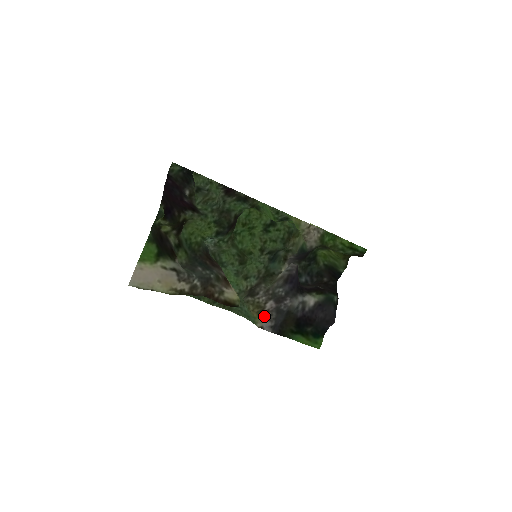
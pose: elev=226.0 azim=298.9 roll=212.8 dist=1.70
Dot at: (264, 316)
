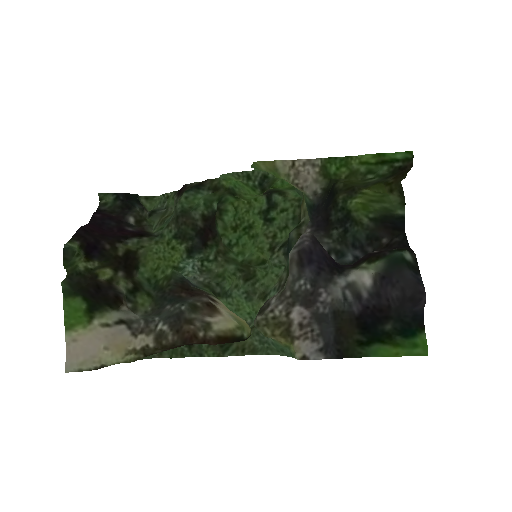
Dot at: (299, 337)
